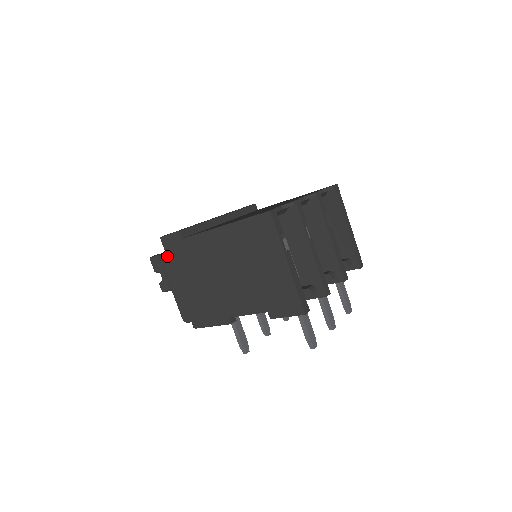
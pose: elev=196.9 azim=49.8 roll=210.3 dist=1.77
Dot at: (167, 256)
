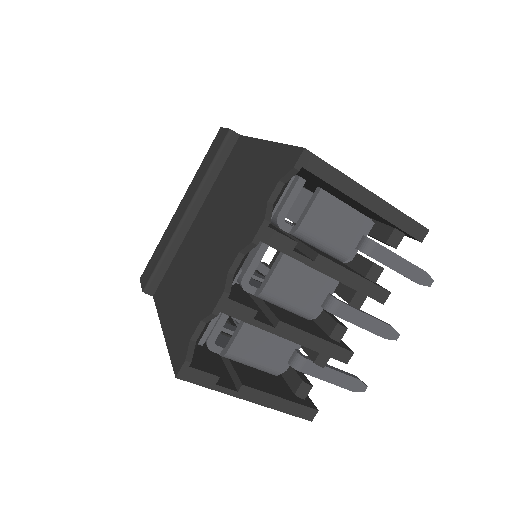
Dot at: occluded
